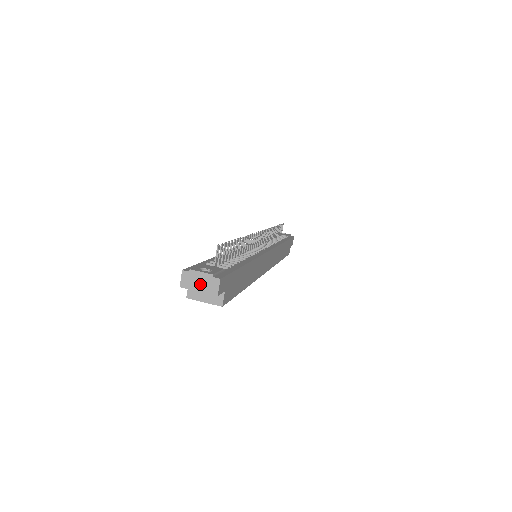
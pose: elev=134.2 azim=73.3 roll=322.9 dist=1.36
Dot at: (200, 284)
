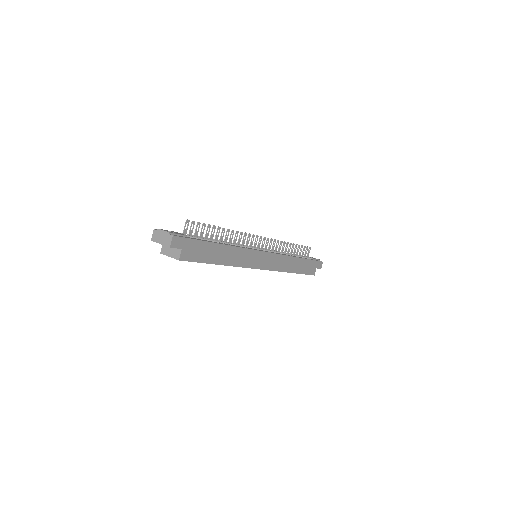
Dot at: (162, 239)
